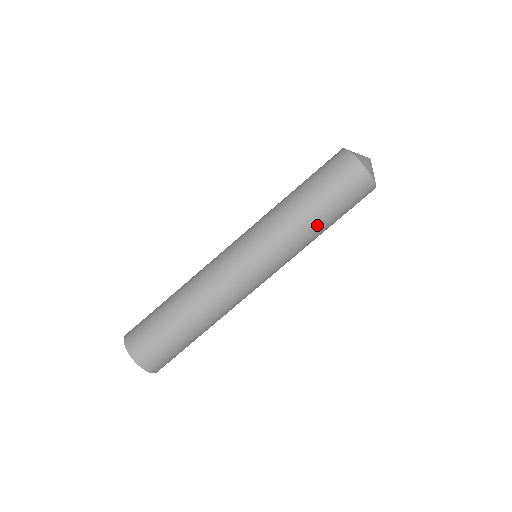
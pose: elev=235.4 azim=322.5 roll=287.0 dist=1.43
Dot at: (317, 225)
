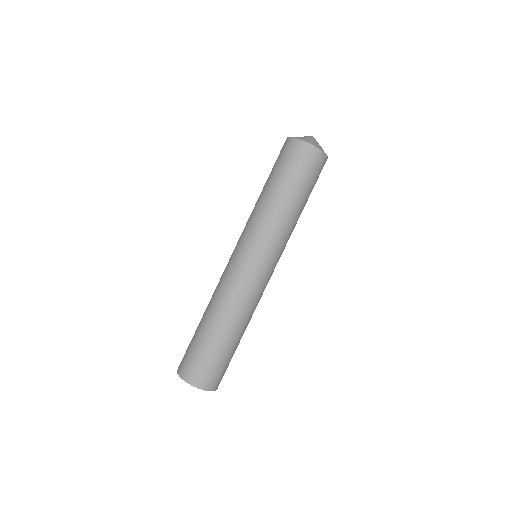
Dot at: (288, 205)
